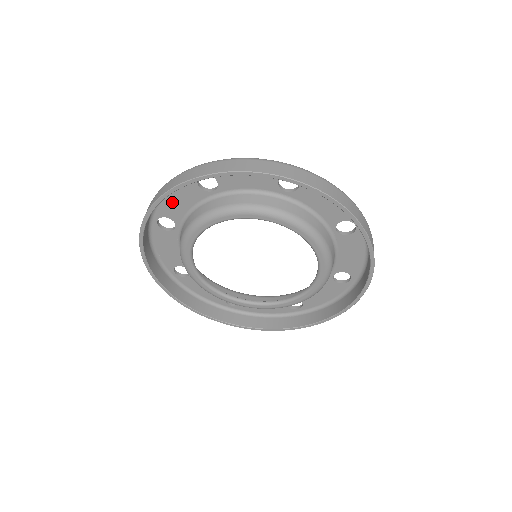
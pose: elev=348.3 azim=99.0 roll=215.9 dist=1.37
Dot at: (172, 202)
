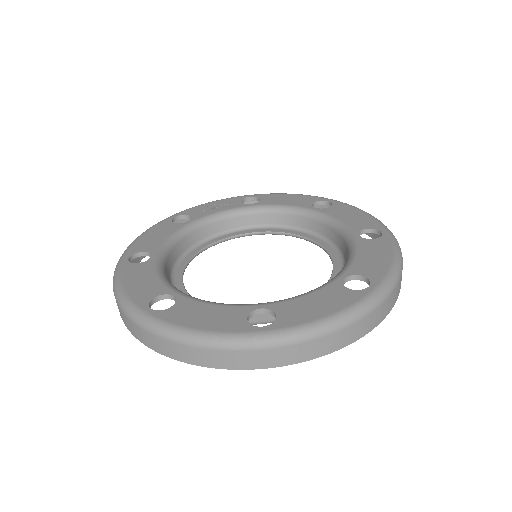
Dot at: occluded
